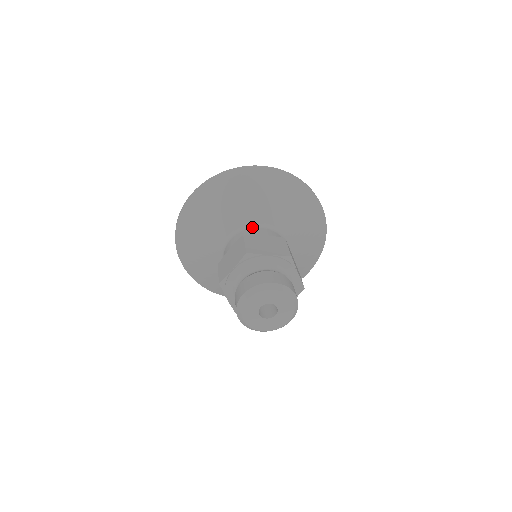
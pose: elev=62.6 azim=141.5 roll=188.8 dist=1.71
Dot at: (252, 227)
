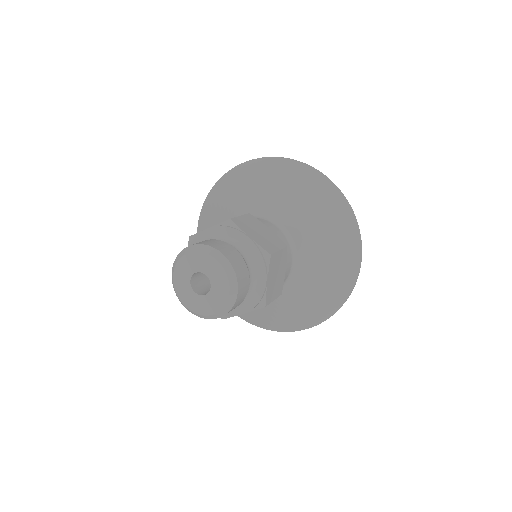
Dot at: occluded
